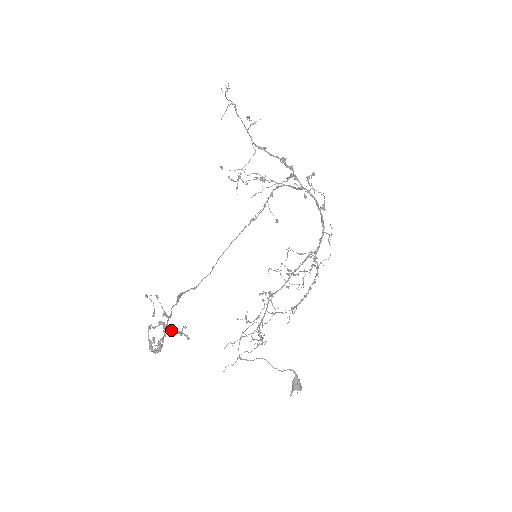
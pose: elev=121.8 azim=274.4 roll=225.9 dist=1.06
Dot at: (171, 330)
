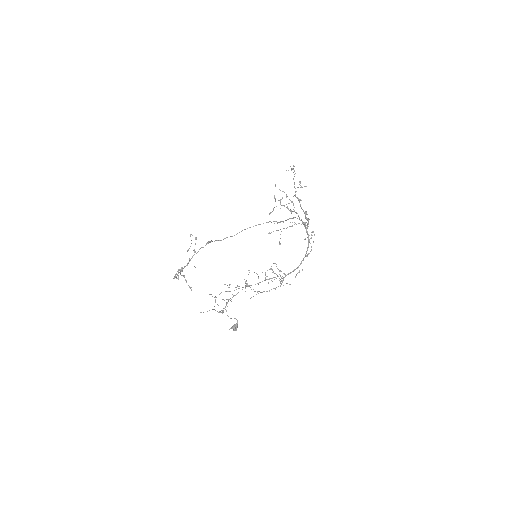
Dot at: (186, 282)
